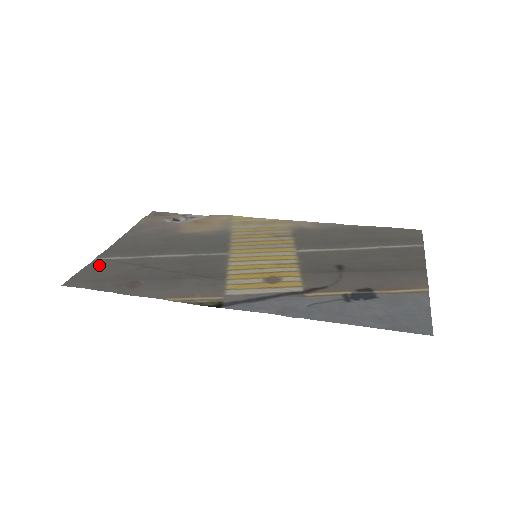
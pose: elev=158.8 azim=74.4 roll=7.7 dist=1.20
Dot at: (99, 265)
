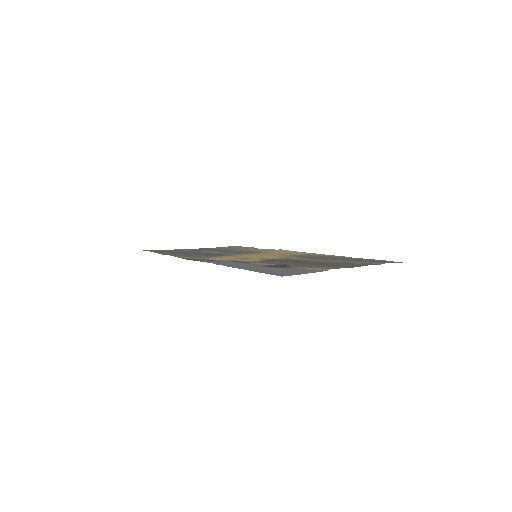
Dot at: (172, 250)
